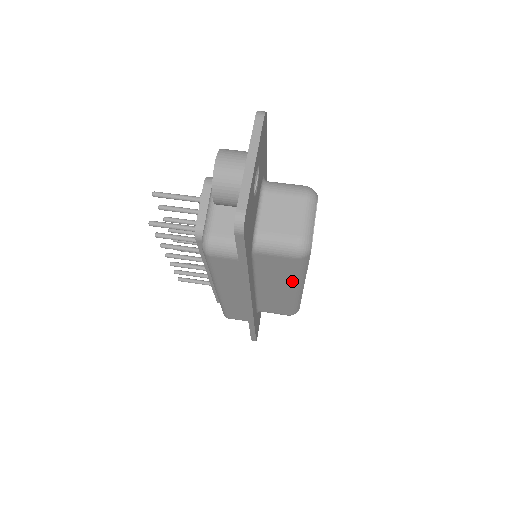
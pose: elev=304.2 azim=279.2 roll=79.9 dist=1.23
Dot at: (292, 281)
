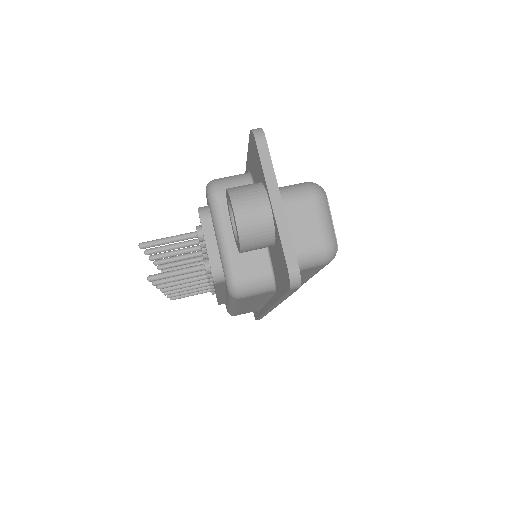
Dot at: (311, 276)
